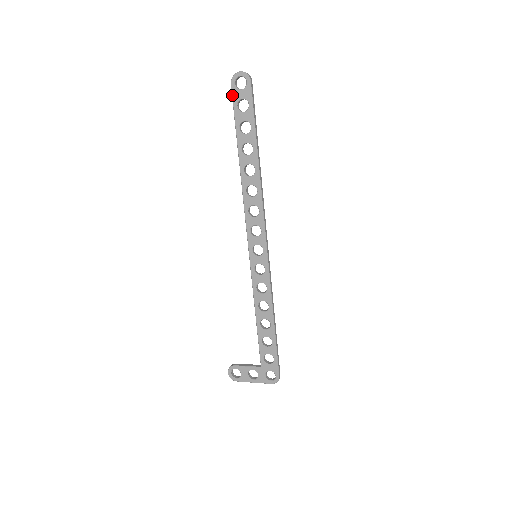
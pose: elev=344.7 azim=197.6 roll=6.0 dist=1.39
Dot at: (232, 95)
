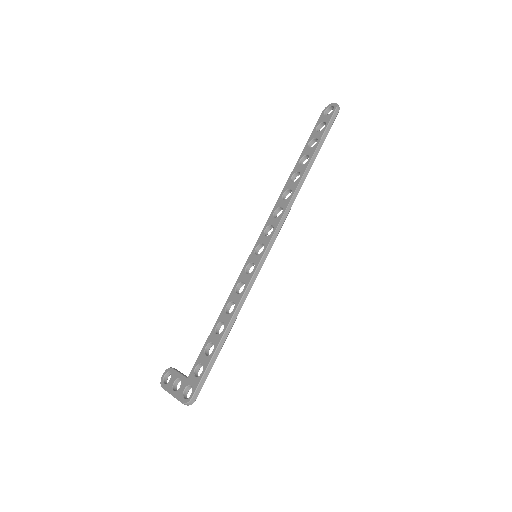
Dot at: (318, 120)
